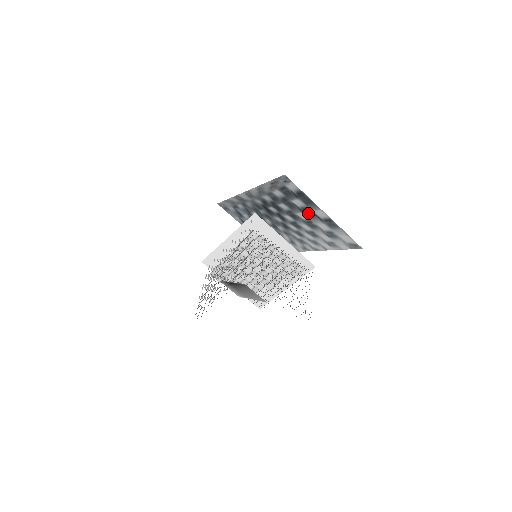
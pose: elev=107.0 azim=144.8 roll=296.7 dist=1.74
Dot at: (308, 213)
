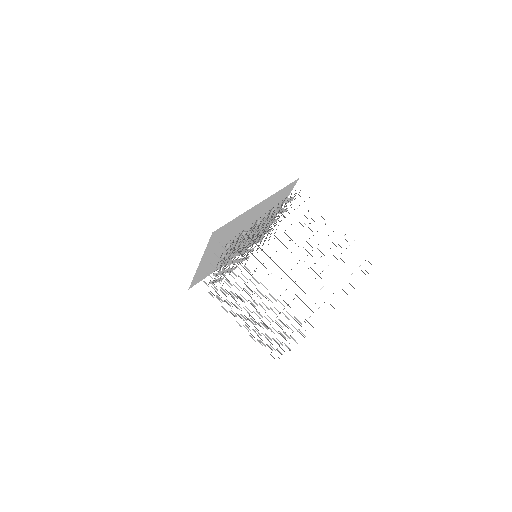
Dot at: occluded
